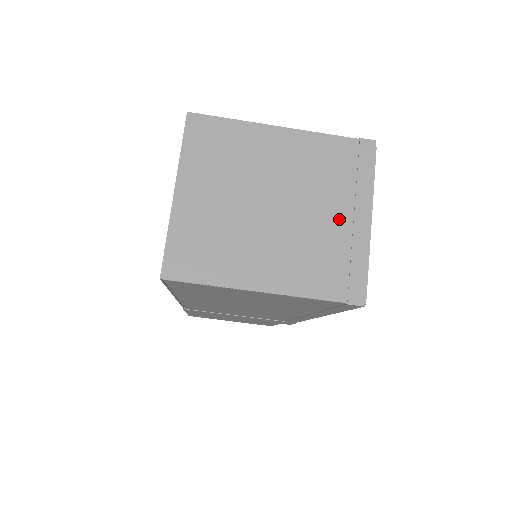
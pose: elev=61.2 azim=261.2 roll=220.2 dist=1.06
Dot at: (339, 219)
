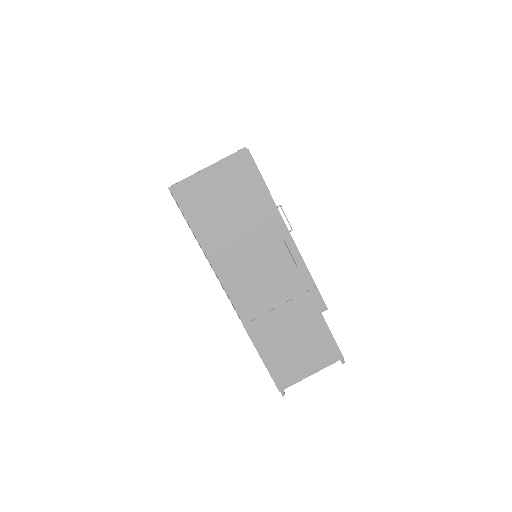
Dot at: occluded
